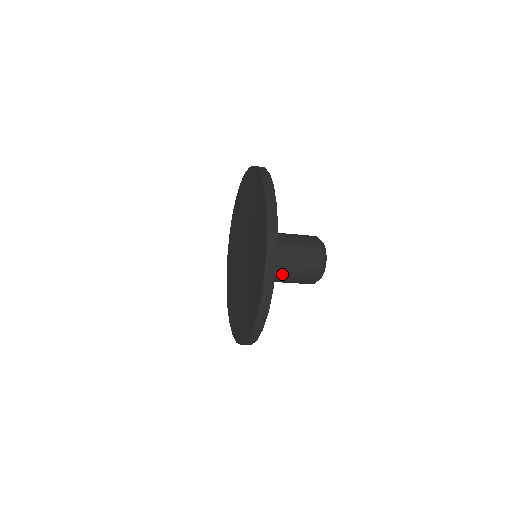
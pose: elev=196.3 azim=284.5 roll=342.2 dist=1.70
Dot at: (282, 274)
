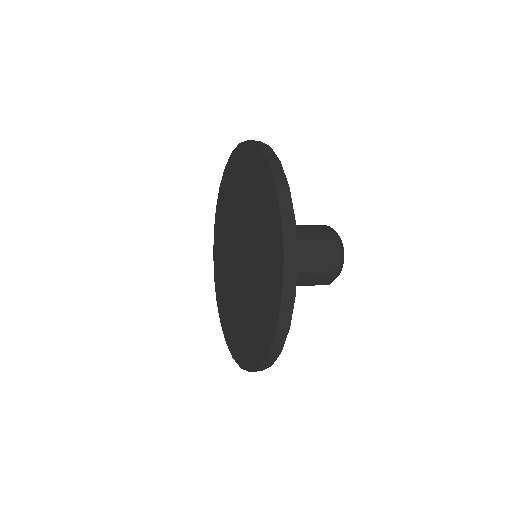
Dot at: occluded
